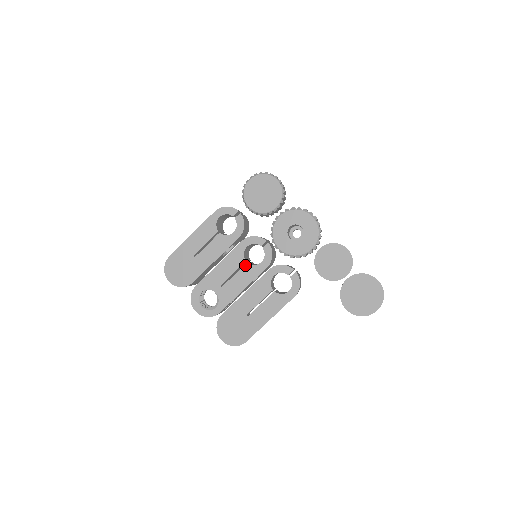
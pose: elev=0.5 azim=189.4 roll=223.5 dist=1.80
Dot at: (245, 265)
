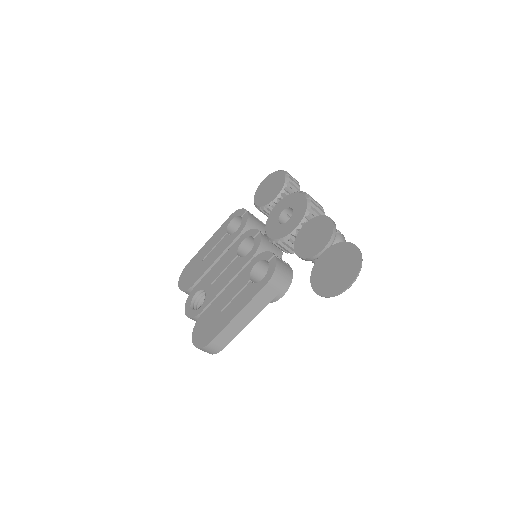
Dot at: (235, 259)
